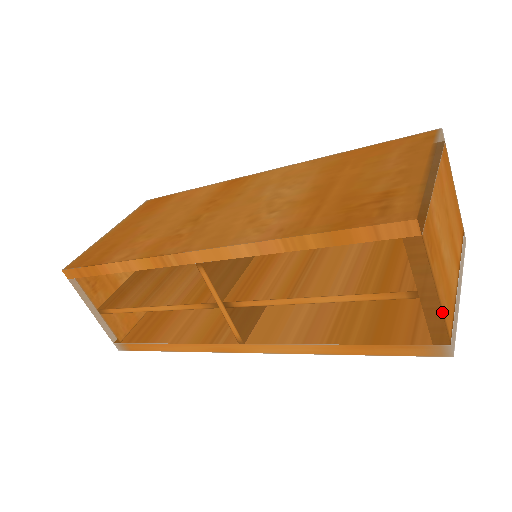
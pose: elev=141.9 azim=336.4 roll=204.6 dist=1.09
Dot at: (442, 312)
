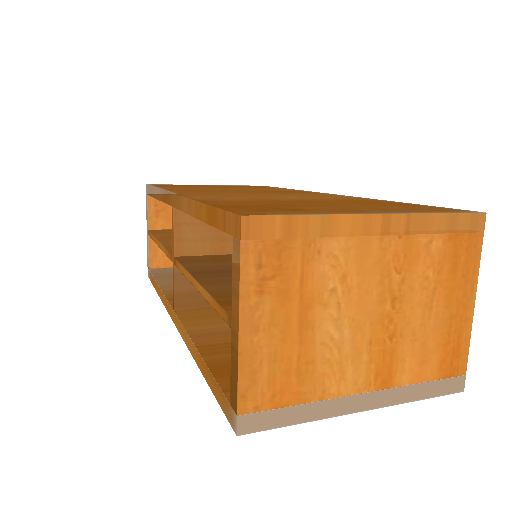
Dot at: (240, 362)
